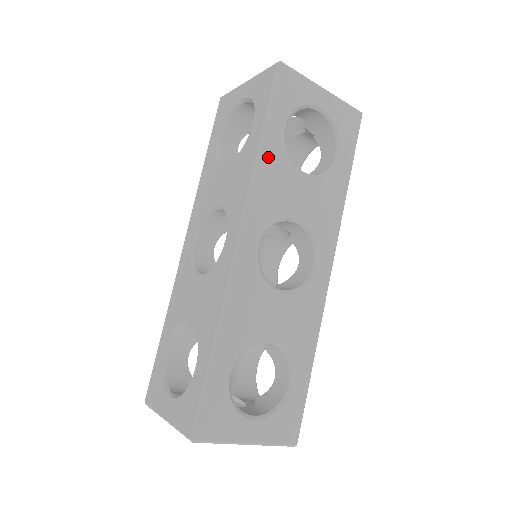
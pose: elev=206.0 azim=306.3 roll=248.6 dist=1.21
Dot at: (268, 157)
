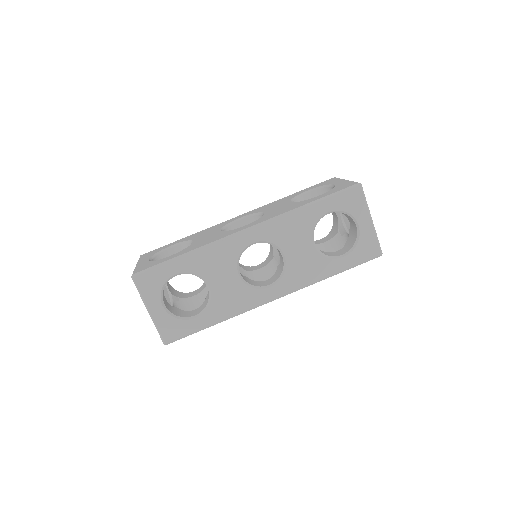
Dot at: (303, 214)
